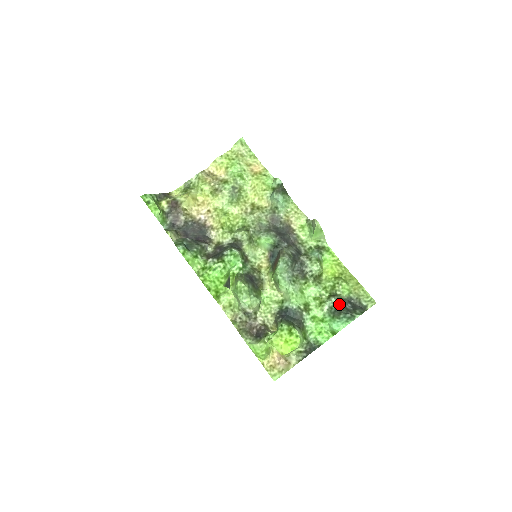
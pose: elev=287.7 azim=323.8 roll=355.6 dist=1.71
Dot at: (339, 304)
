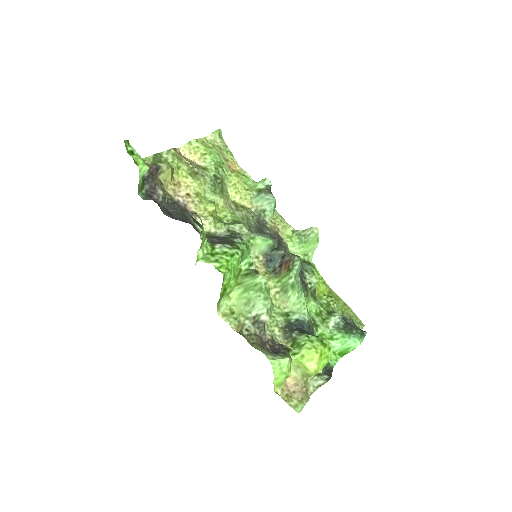
Dot at: occluded
